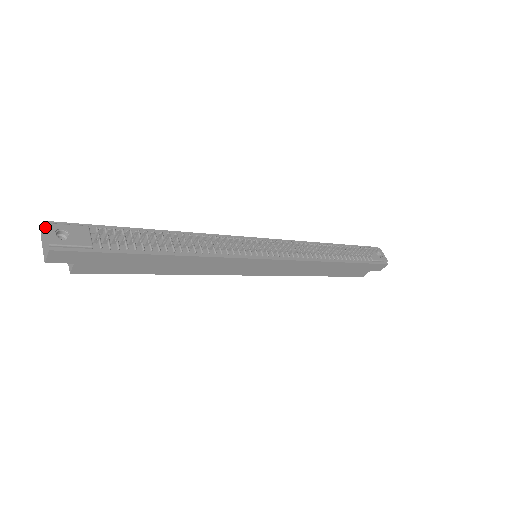
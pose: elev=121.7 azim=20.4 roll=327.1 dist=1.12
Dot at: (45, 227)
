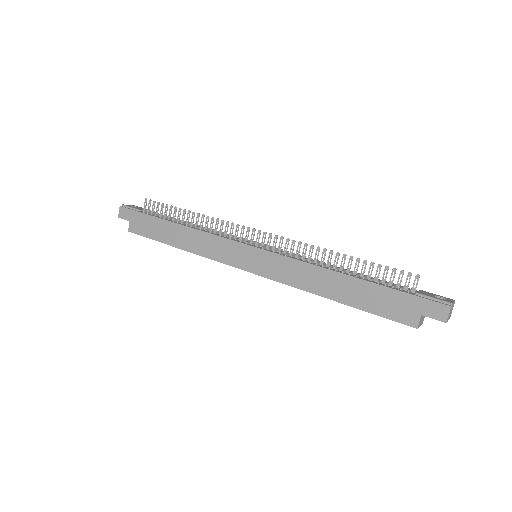
Dot at: occluded
